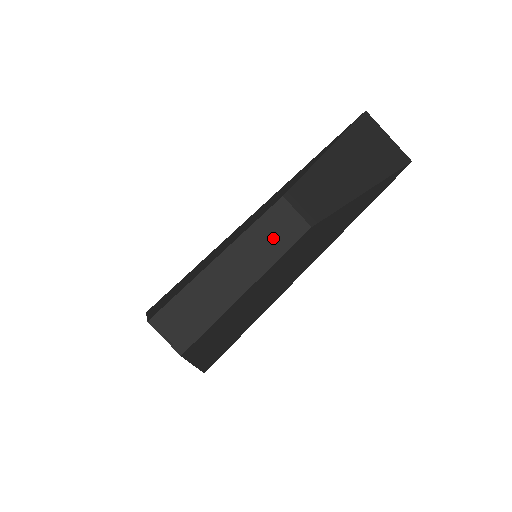
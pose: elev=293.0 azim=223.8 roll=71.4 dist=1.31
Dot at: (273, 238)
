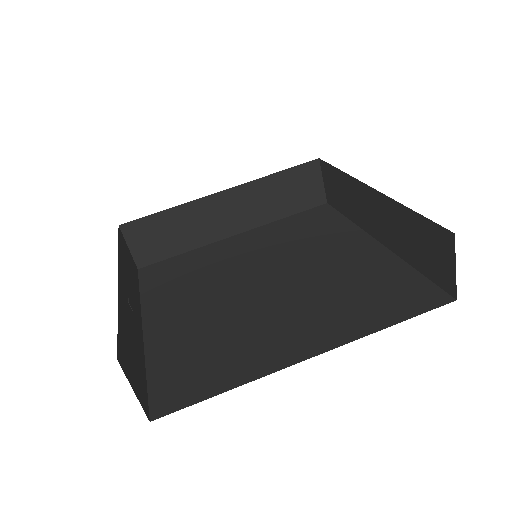
Dot at: (284, 197)
